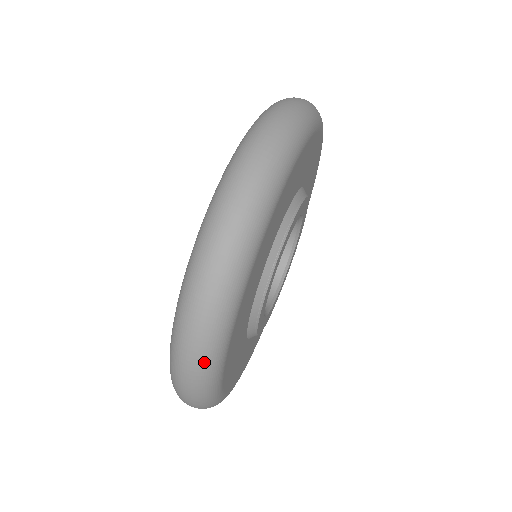
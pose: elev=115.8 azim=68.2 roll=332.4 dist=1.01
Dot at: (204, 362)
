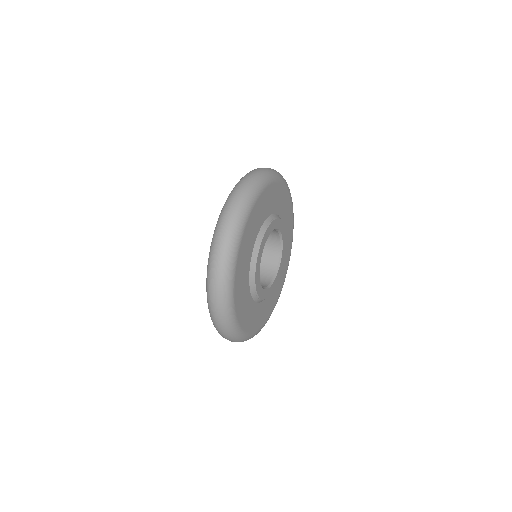
Dot at: (257, 178)
